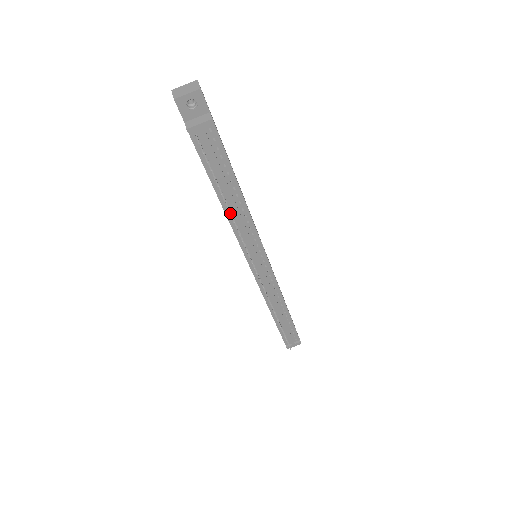
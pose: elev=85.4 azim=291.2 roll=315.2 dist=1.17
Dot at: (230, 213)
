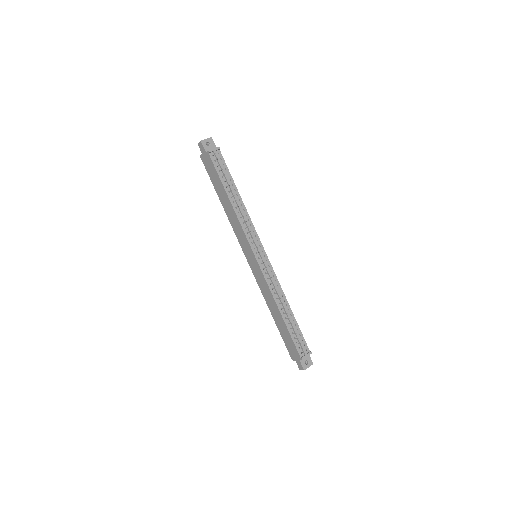
Dot at: (236, 201)
